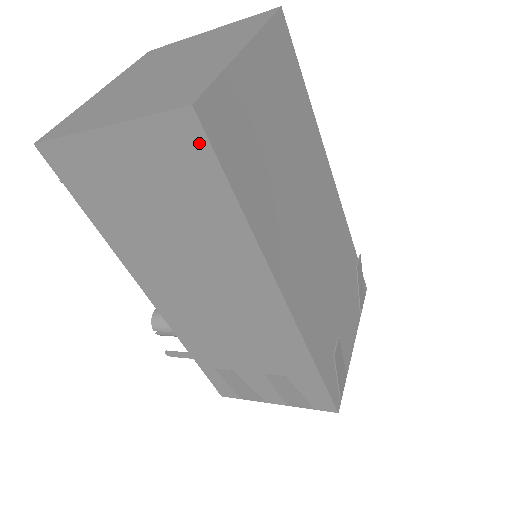
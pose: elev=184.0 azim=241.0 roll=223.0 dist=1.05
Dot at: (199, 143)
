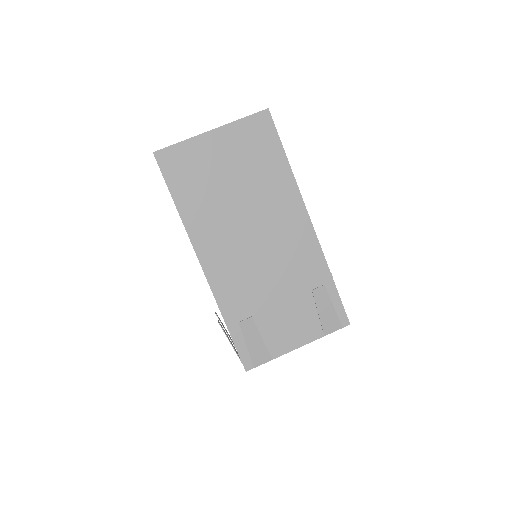
Dot at: (160, 169)
